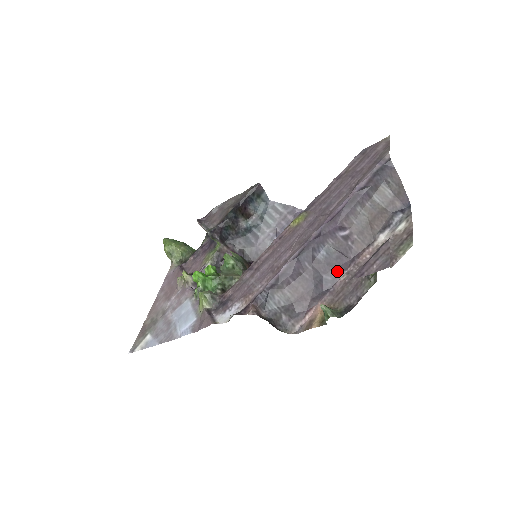
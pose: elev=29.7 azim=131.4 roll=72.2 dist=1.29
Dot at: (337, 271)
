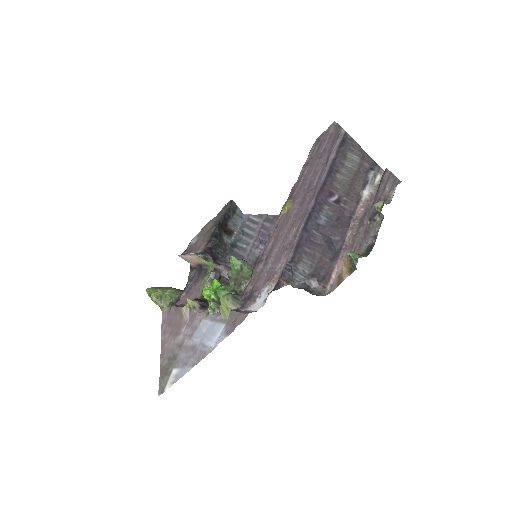
Dot at: (342, 230)
